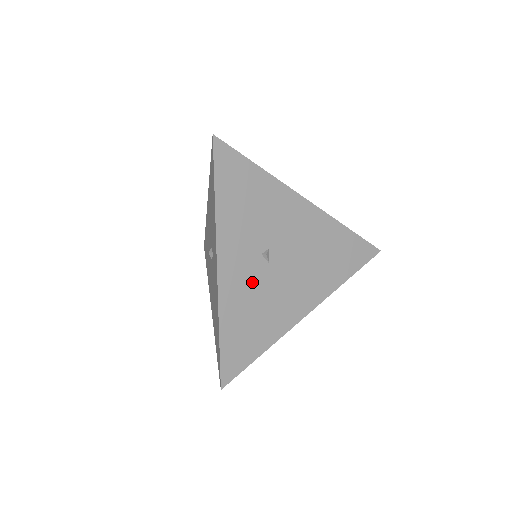
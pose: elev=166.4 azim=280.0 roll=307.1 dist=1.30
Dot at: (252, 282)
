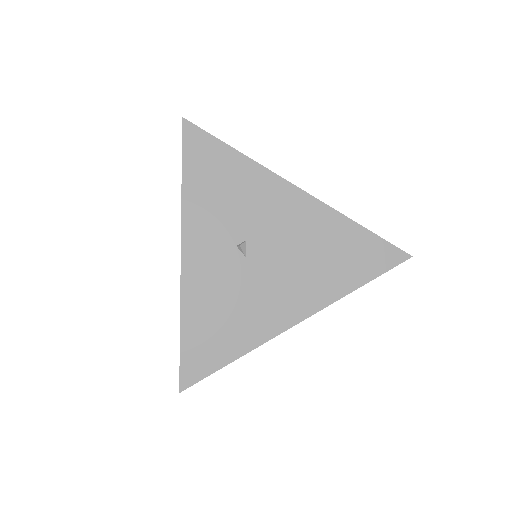
Dot at: (223, 276)
